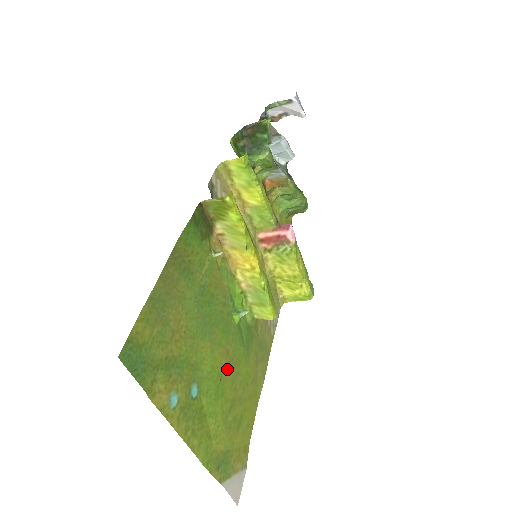
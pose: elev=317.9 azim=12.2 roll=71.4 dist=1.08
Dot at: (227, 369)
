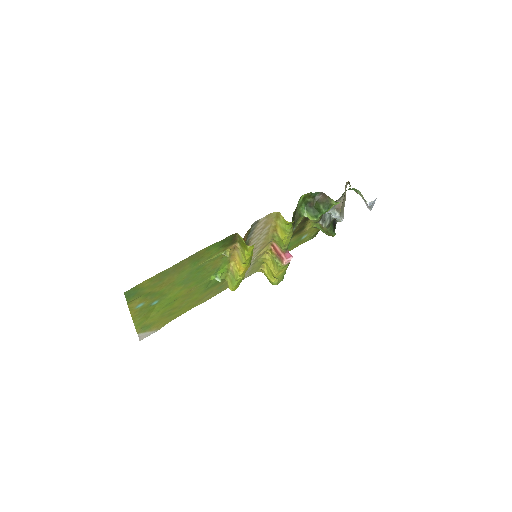
Dot at: (184, 296)
